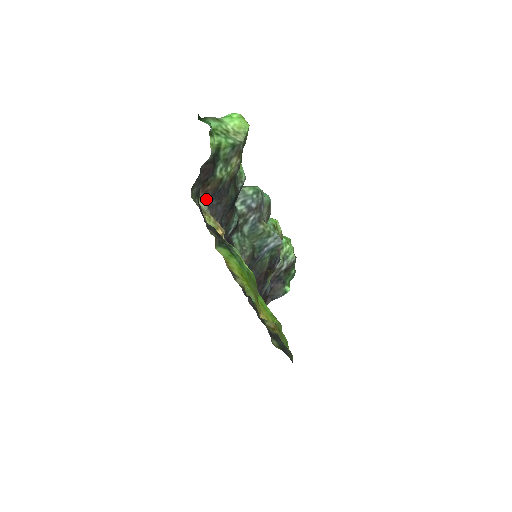
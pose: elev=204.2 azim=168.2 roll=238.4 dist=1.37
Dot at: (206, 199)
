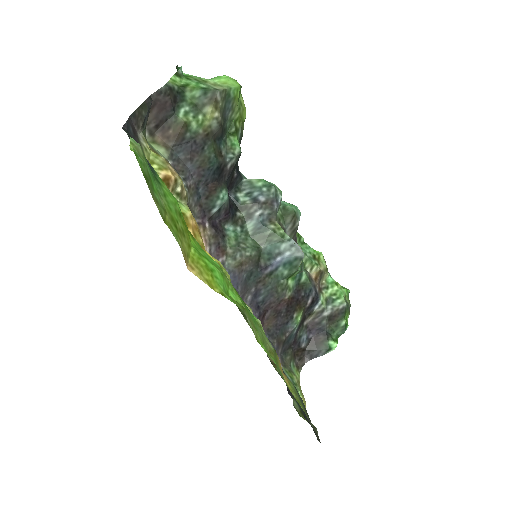
Dot at: (169, 148)
